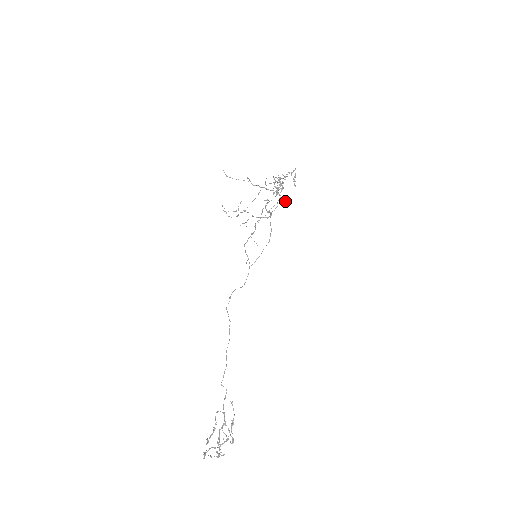
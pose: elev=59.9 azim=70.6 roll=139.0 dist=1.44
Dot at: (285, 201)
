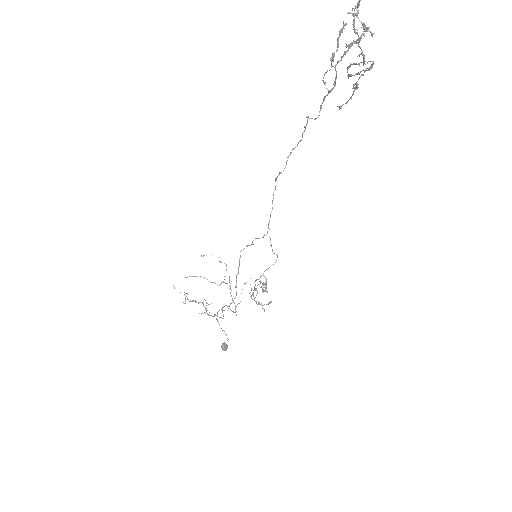
Dot at: (225, 343)
